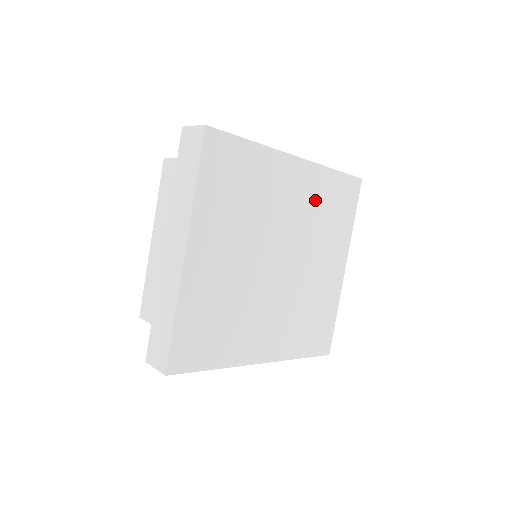
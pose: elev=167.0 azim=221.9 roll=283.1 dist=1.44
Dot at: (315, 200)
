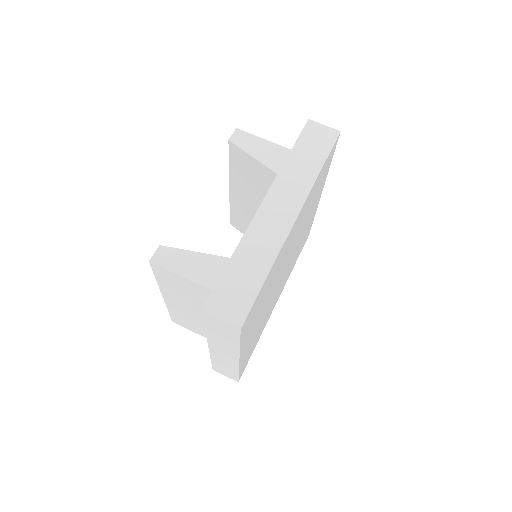
Dot at: (306, 209)
